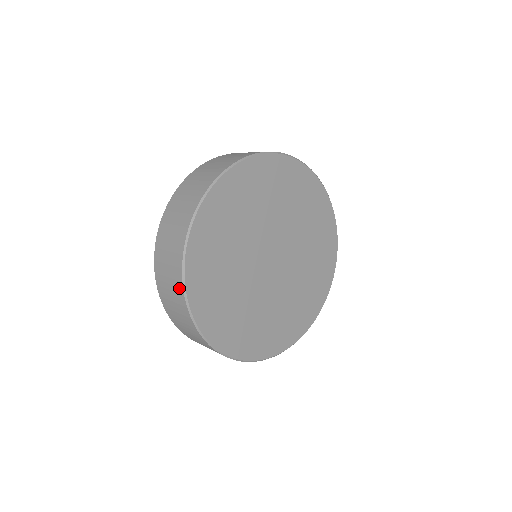
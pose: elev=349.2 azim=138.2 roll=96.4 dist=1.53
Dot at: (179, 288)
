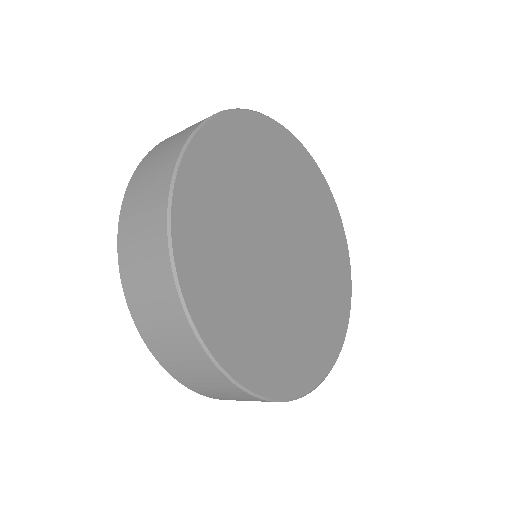
Dot at: (171, 299)
